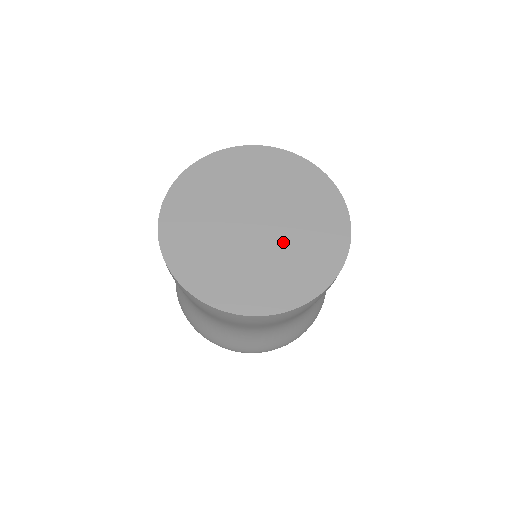
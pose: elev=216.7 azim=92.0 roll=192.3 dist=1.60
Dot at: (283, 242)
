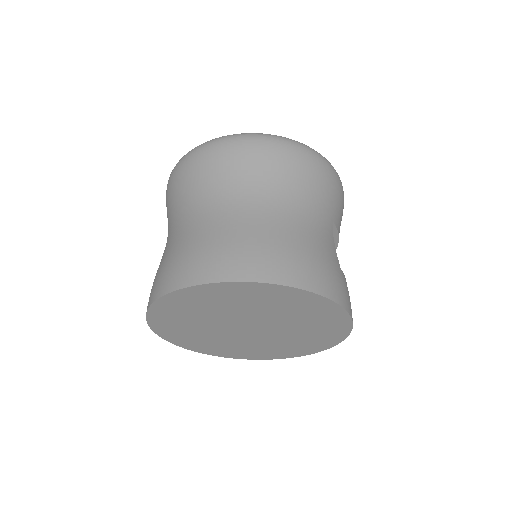
Dot at: (279, 337)
